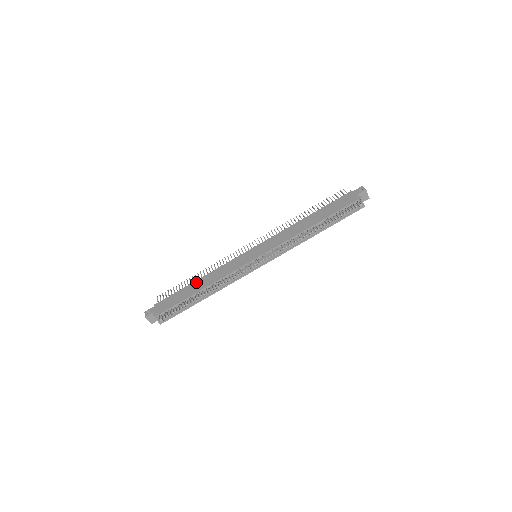
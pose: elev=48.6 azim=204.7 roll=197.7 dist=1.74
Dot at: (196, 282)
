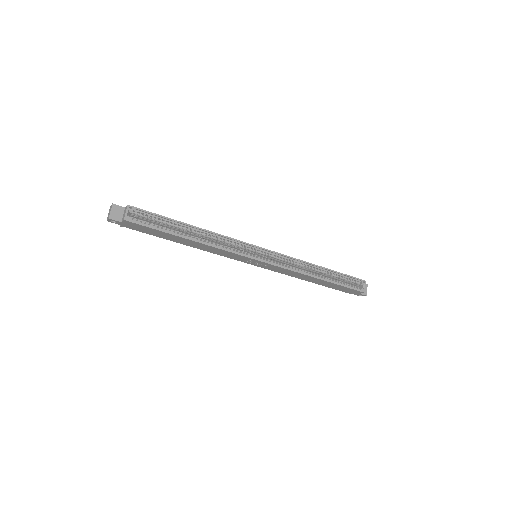
Dot at: occluded
